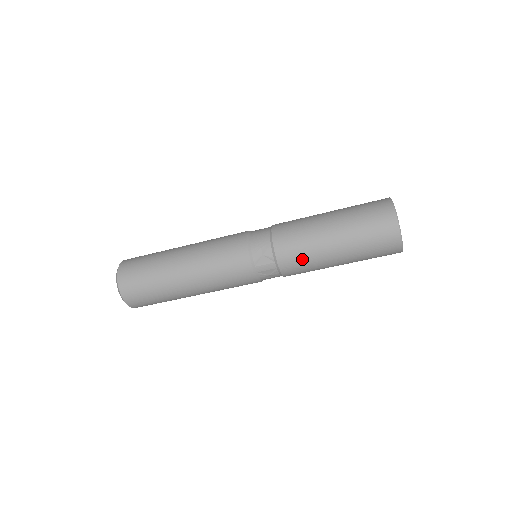
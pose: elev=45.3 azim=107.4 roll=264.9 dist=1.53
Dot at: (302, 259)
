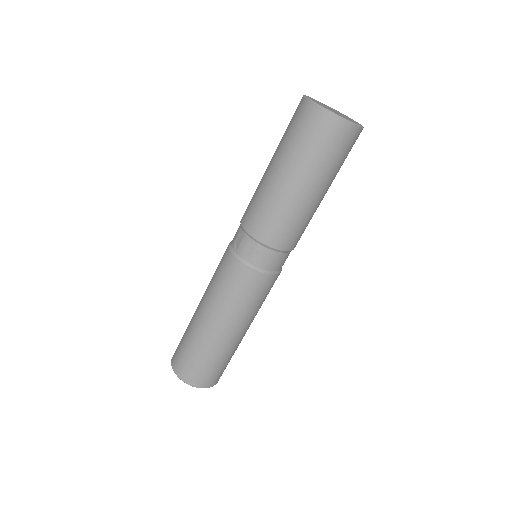
Dot at: (259, 208)
